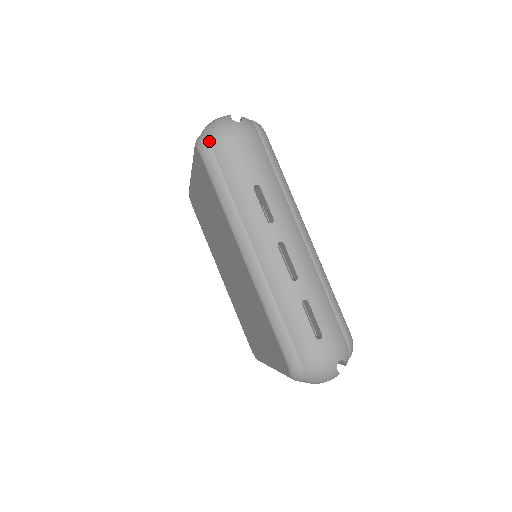
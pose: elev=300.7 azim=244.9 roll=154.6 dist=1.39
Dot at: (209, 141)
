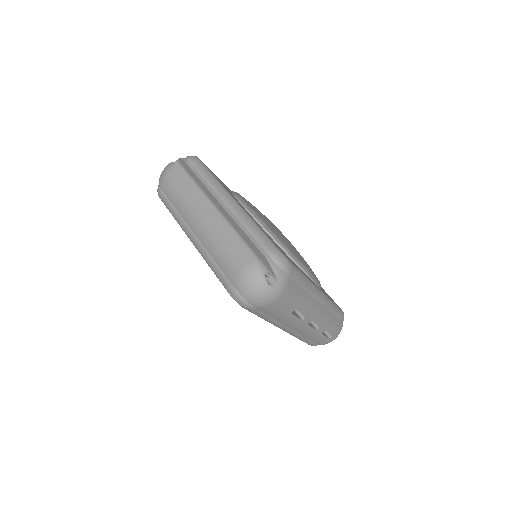
Dot at: (252, 305)
